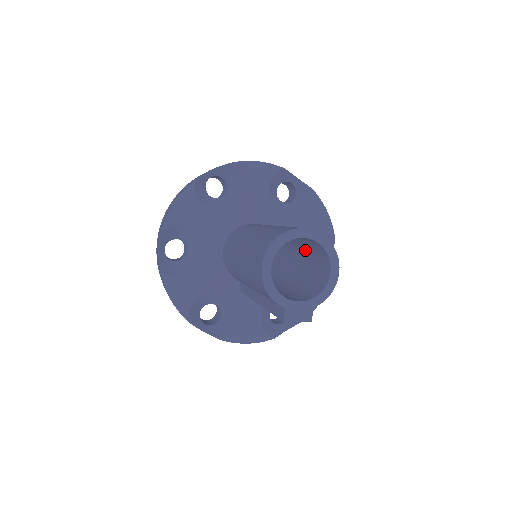
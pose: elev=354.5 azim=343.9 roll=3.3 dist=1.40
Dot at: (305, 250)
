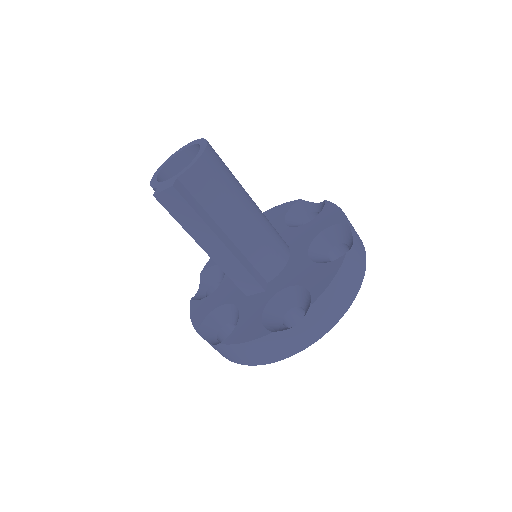
Dot at: occluded
